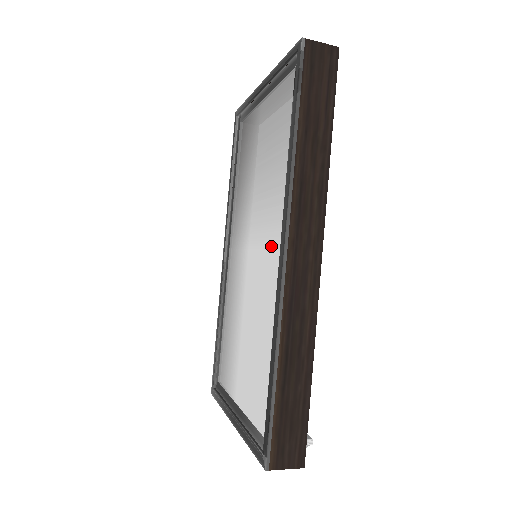
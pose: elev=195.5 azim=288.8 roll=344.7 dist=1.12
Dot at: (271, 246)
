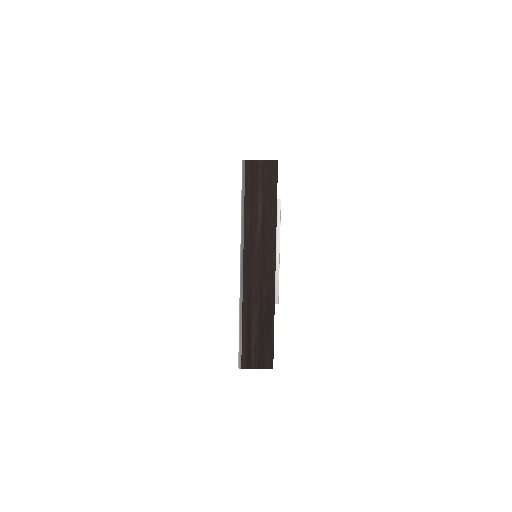
Dot at: occluded
